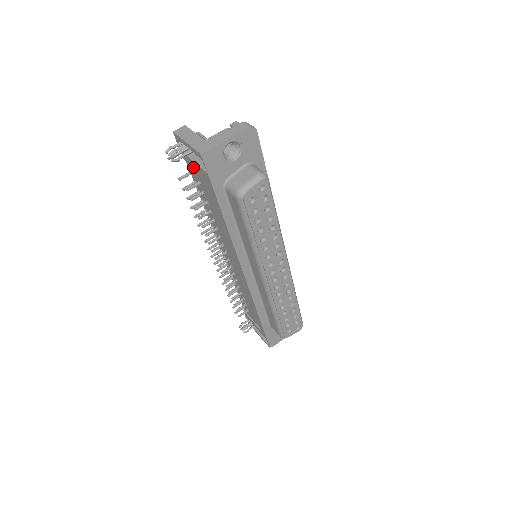
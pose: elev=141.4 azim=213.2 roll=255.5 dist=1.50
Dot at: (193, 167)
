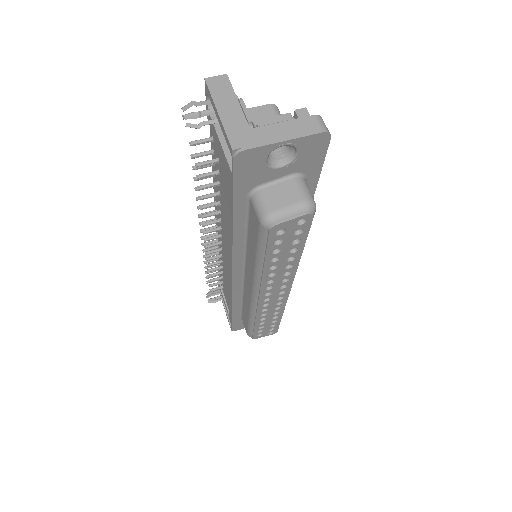
Dot at: (216, 142)
